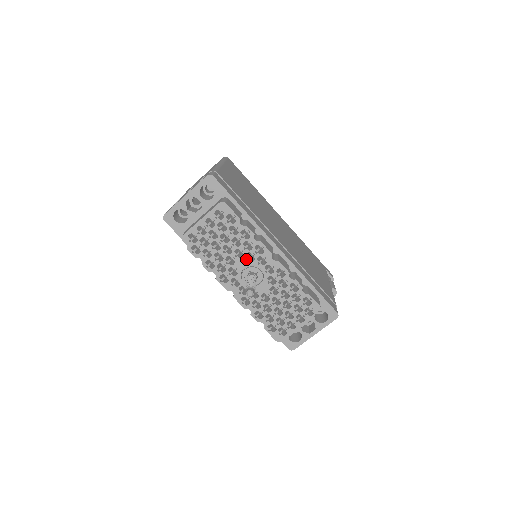
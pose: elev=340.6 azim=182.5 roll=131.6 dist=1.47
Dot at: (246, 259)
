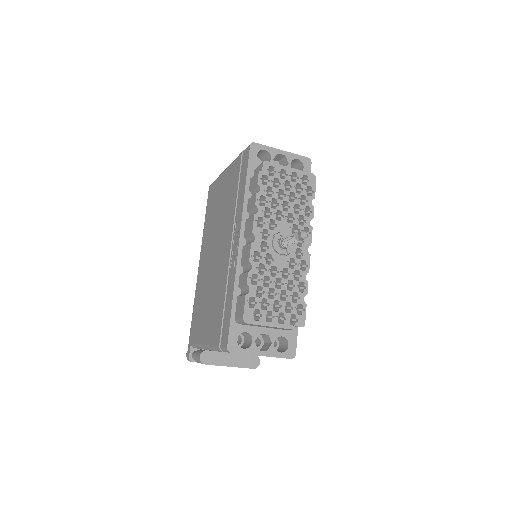
Dot at: (289, 228)
